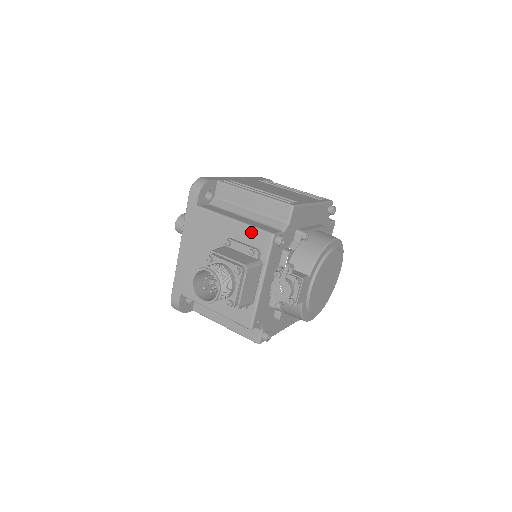
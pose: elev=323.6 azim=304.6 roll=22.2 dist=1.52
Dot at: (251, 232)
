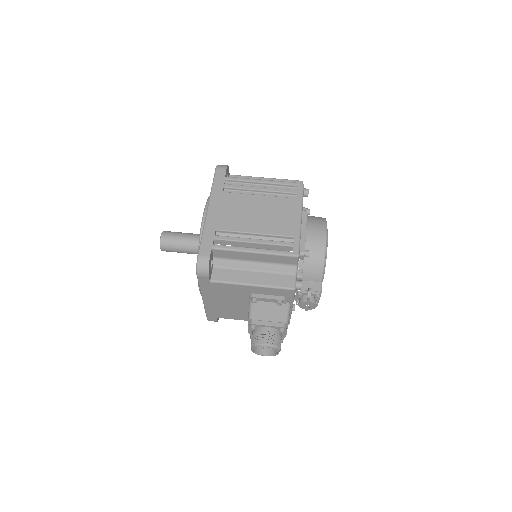
Dot at: (273, 290)
